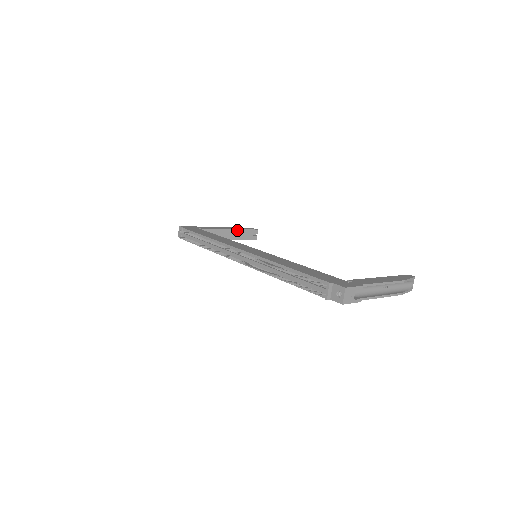
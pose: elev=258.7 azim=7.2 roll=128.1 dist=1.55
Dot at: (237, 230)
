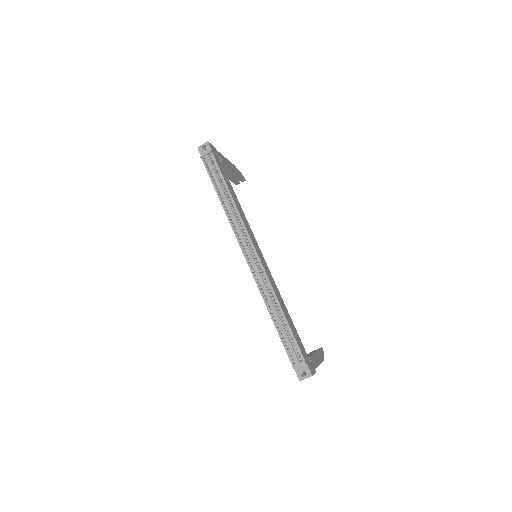
Dot at: (236, 174)
